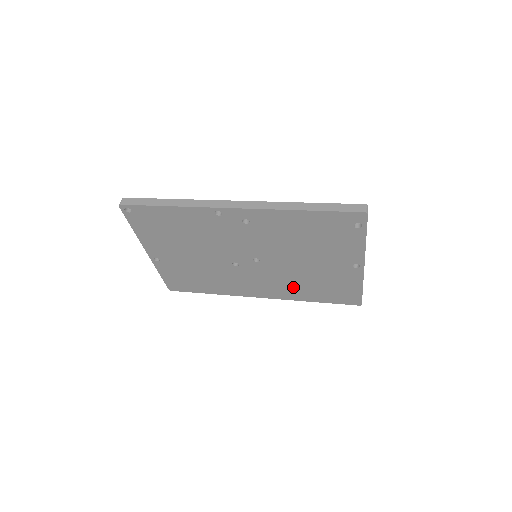
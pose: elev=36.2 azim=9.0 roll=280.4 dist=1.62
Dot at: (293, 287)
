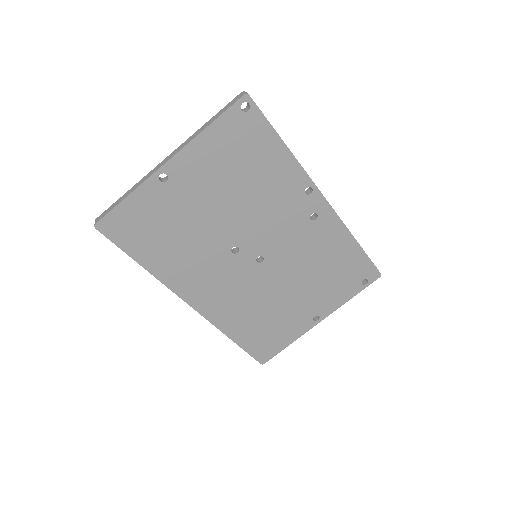
Dot at: (241, 311)
